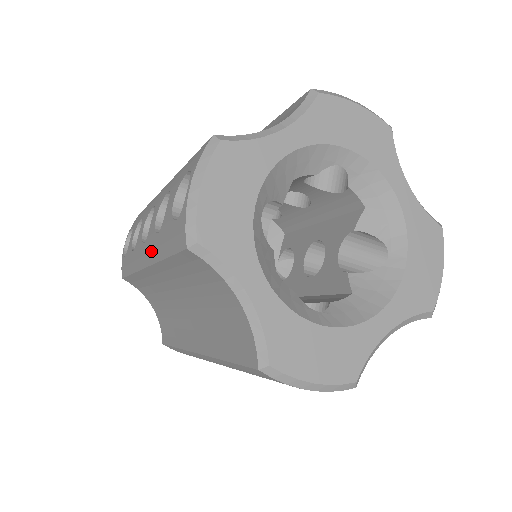
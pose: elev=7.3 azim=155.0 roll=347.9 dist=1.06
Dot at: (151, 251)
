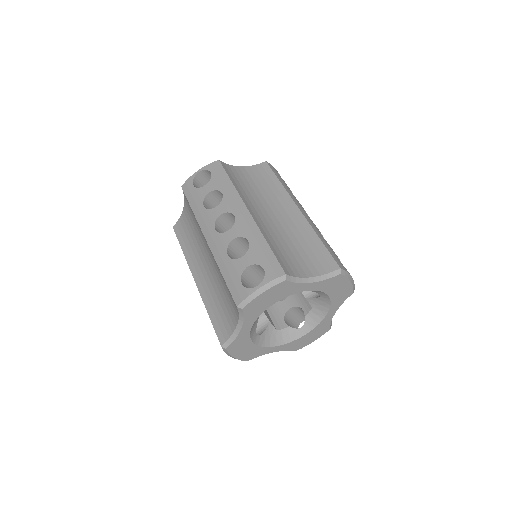
Dot at: occluded
